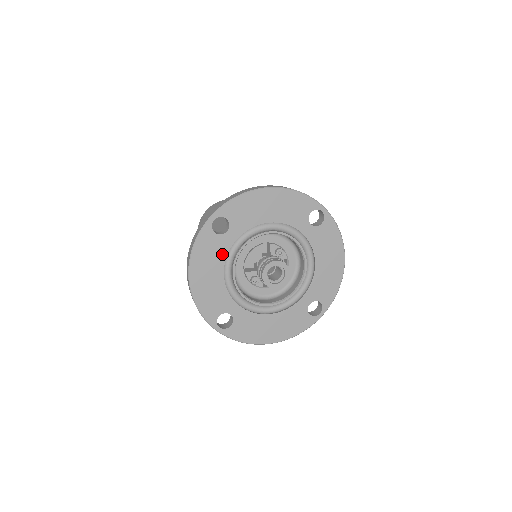
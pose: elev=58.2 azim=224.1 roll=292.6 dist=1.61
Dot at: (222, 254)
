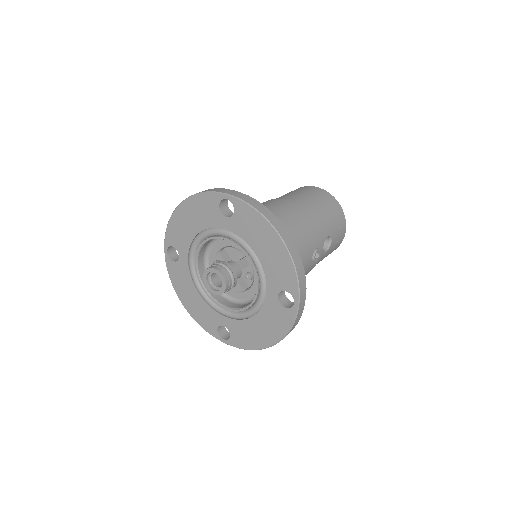
Dot at: (210, 223)
